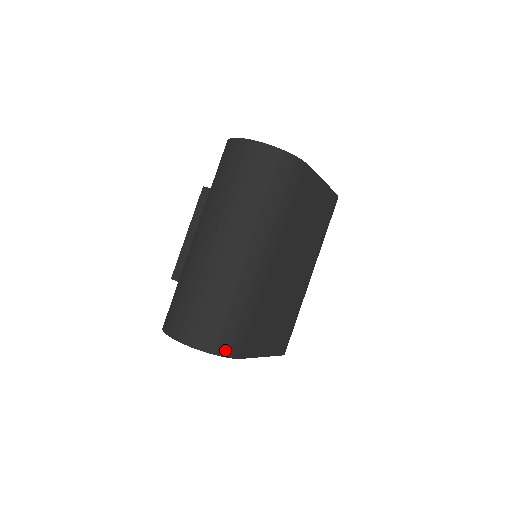
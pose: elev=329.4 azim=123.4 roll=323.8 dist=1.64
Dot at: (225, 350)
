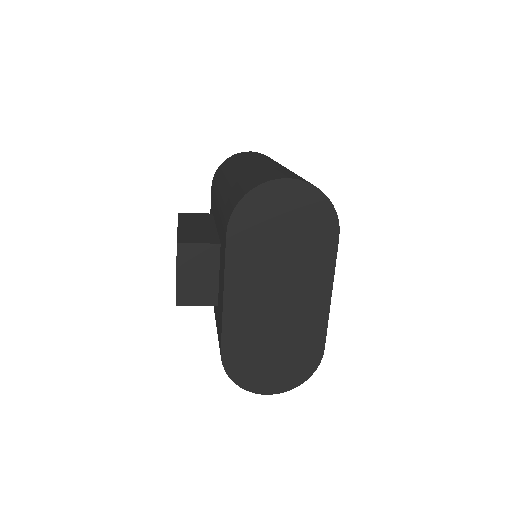
Dot at: occluded
